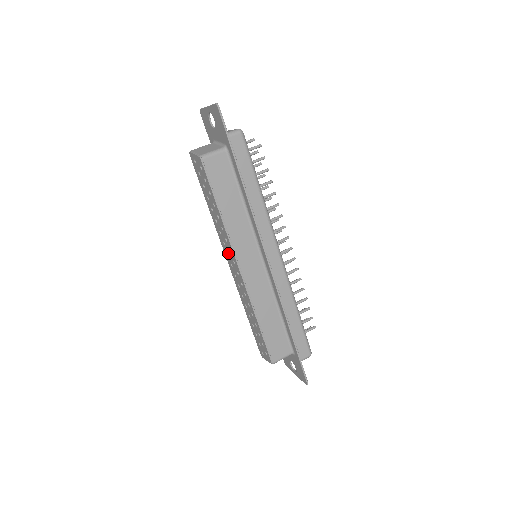
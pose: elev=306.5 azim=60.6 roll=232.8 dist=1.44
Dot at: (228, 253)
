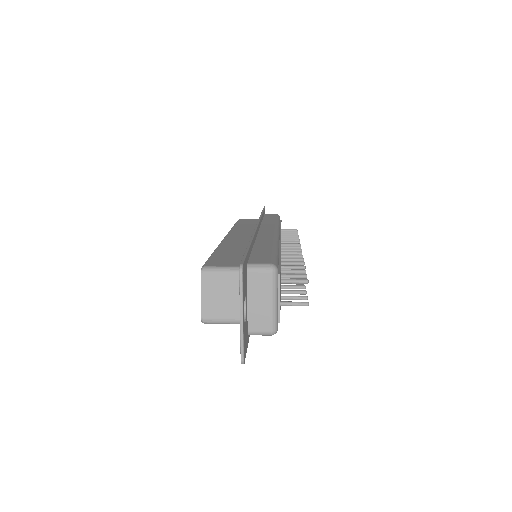
Dot at: occluded
